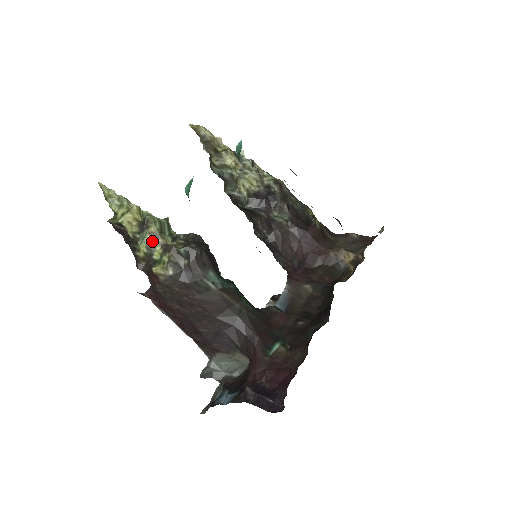
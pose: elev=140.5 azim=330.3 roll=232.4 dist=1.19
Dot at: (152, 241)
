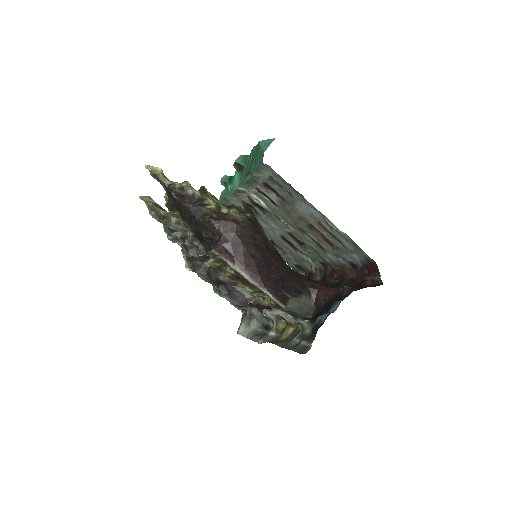
Dot at: (215, 200)
